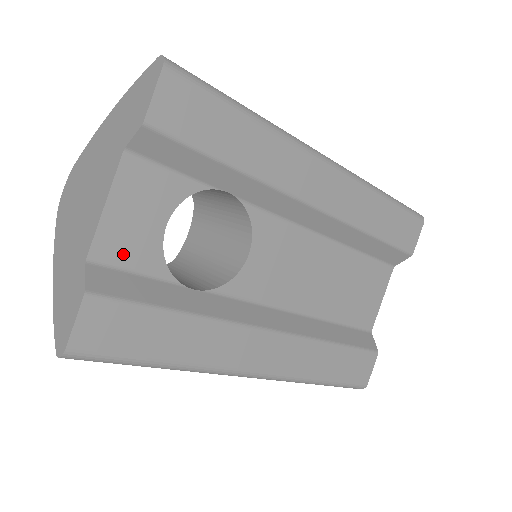
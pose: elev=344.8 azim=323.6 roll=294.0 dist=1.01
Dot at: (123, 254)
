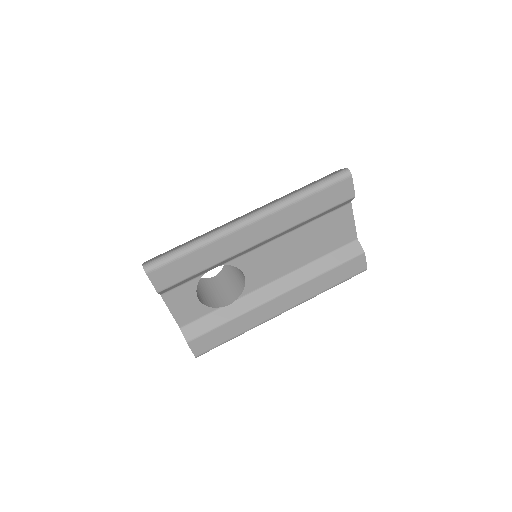
Dot at: (191, 317)
